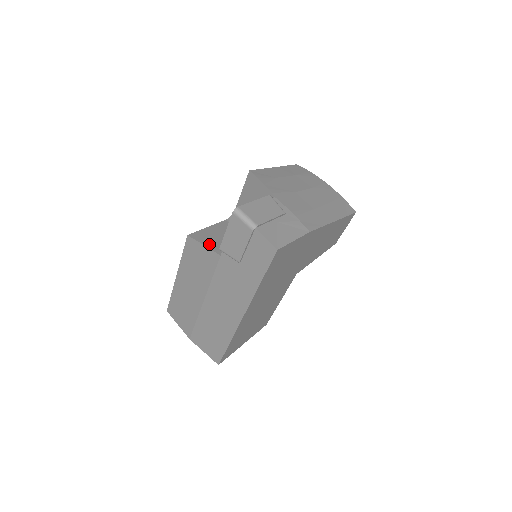
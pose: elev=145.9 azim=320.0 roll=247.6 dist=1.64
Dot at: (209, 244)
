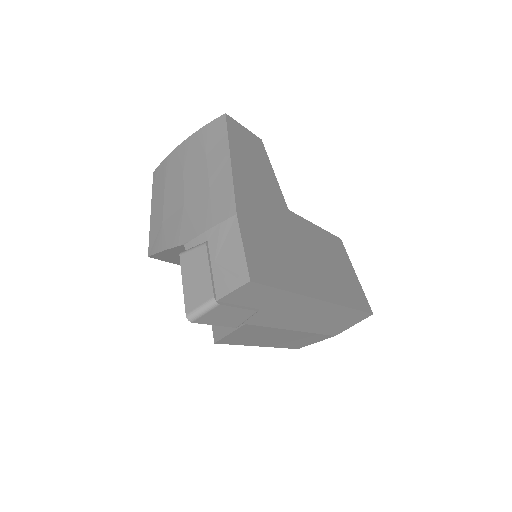
Dot at: (229, 327)
